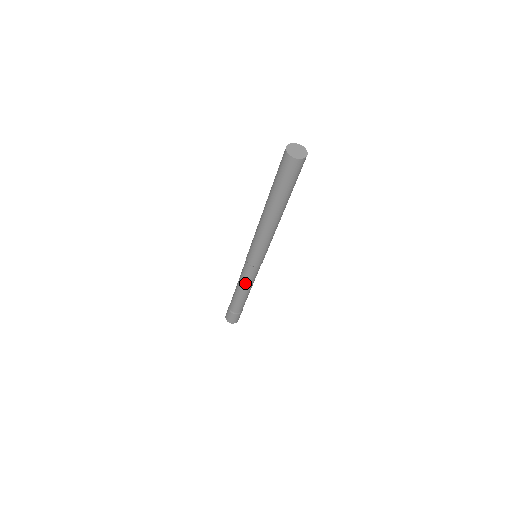
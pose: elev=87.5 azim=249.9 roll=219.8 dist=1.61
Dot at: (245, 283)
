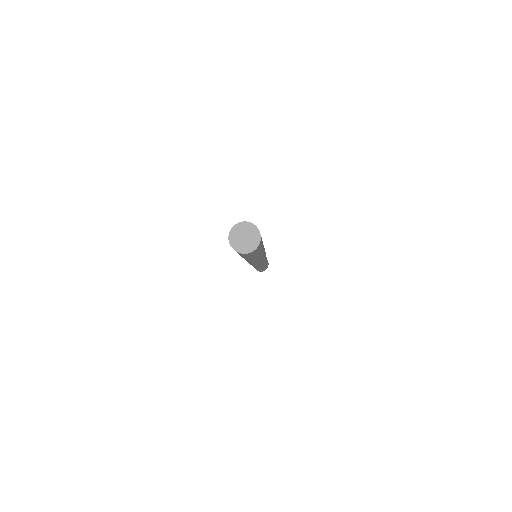
Dot at: (253, 266)
